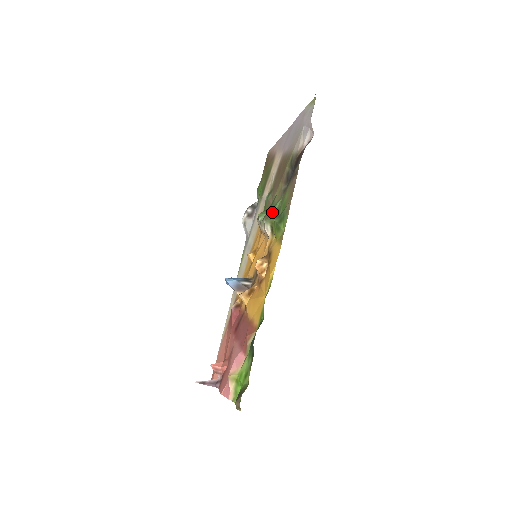
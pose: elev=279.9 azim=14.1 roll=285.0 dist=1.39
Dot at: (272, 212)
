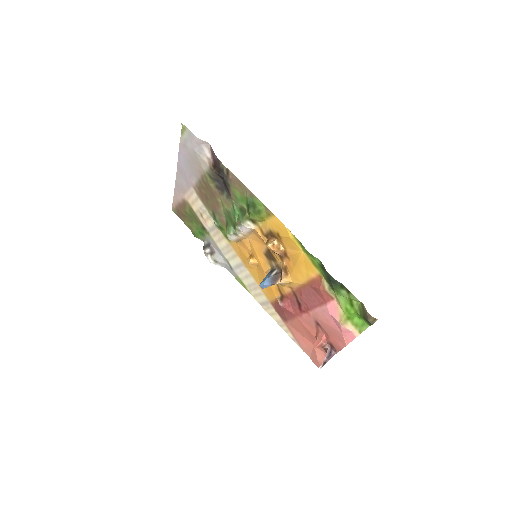
Dot at: (237, 216)
